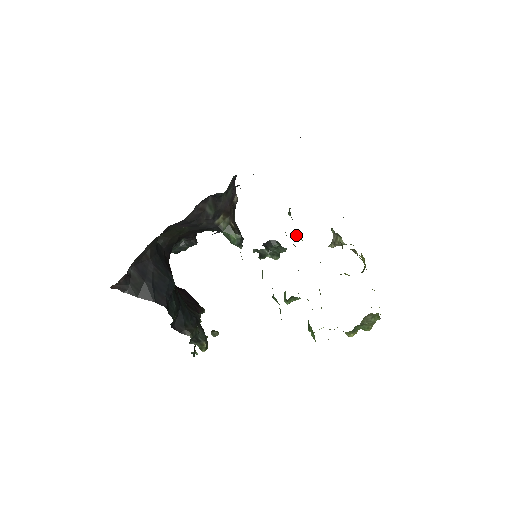
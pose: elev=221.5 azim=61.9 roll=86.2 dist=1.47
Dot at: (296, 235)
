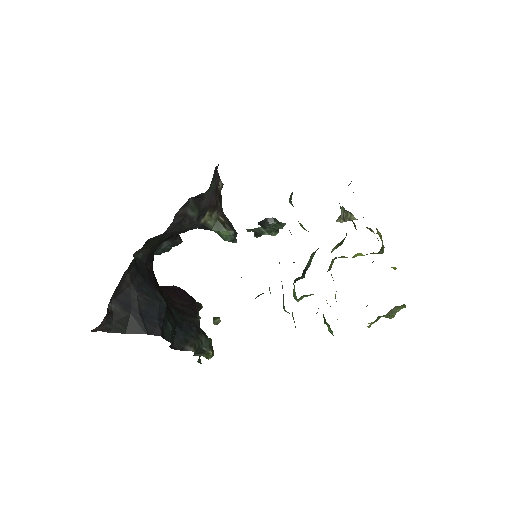
Dot at: (301, 226)
